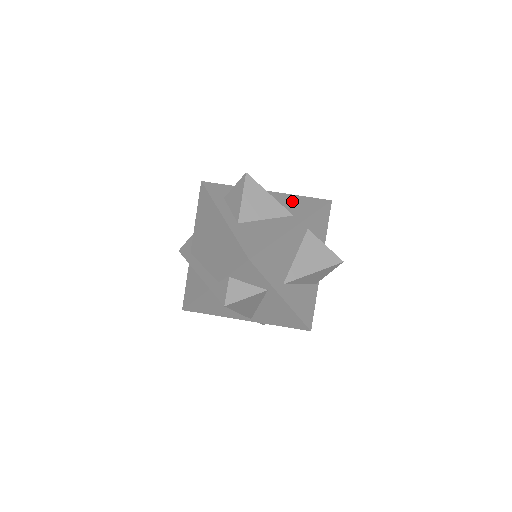
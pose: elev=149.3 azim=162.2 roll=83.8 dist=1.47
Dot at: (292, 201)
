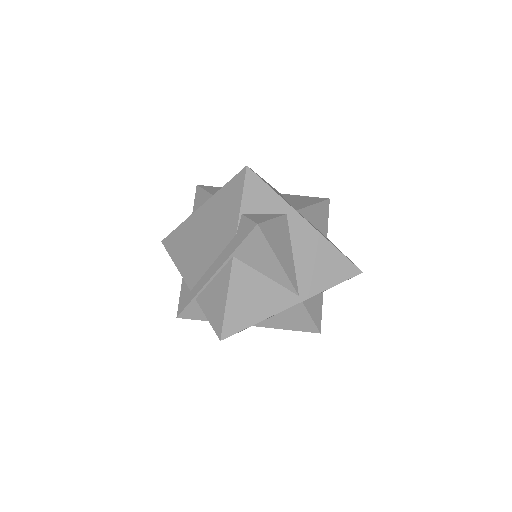
Dot at: occluded
